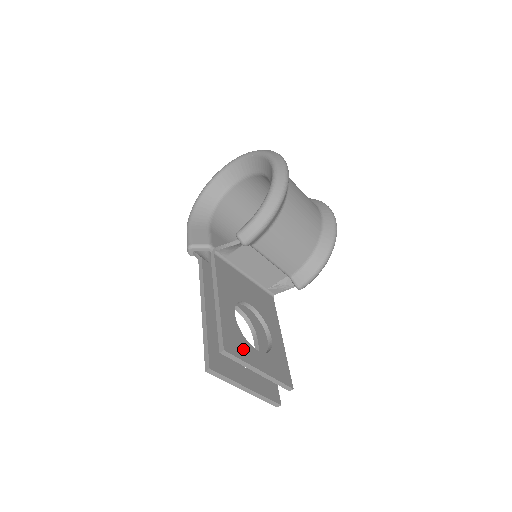
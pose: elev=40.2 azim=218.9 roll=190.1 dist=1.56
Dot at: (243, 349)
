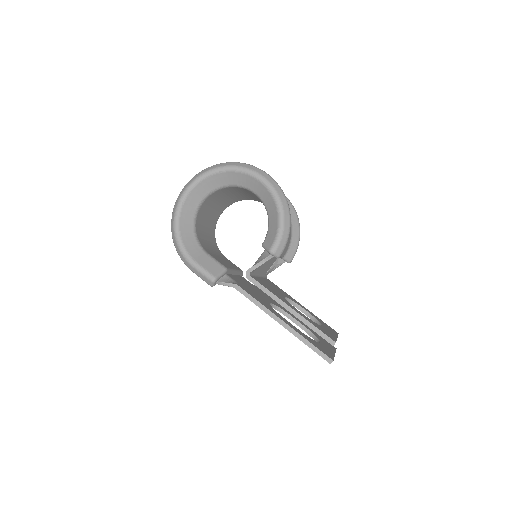
Dot at: (327, 332)
